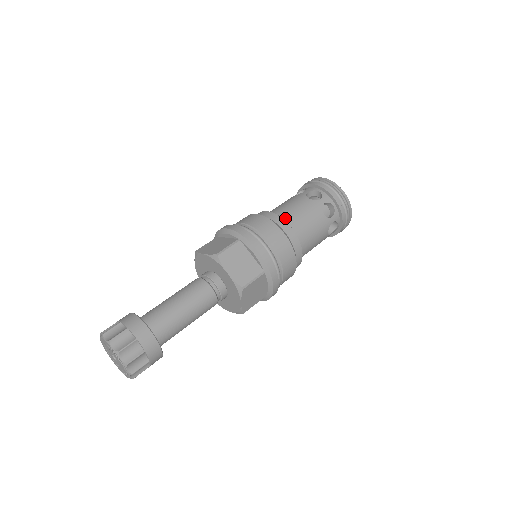
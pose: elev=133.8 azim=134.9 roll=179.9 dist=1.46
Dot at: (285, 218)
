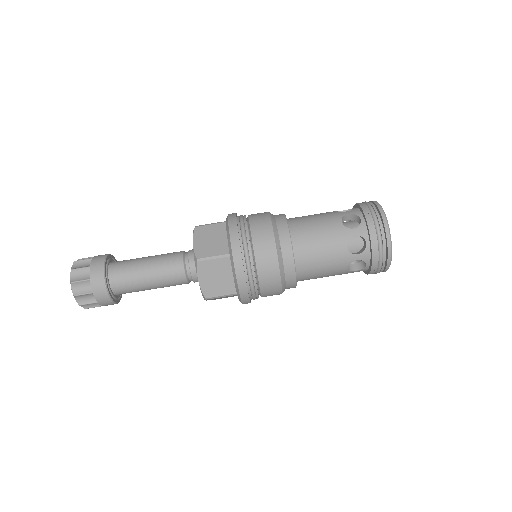
Dot at: (302, 278)
